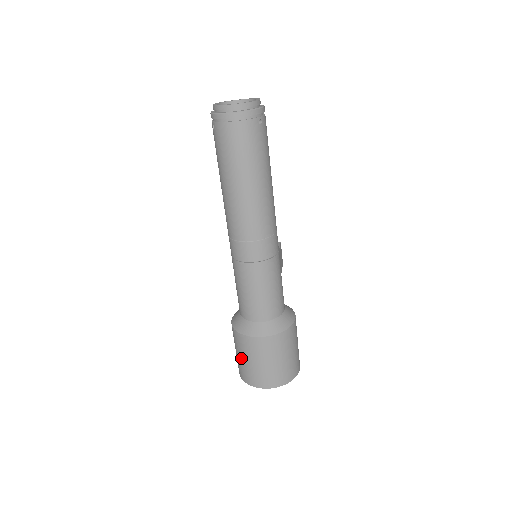
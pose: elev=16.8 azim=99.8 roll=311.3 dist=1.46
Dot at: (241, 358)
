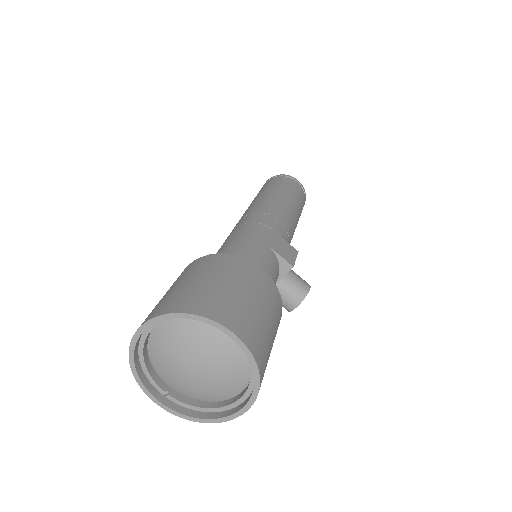
Dot at: occluded
